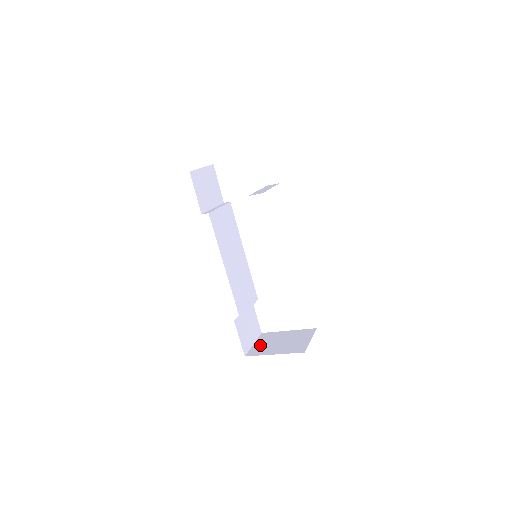
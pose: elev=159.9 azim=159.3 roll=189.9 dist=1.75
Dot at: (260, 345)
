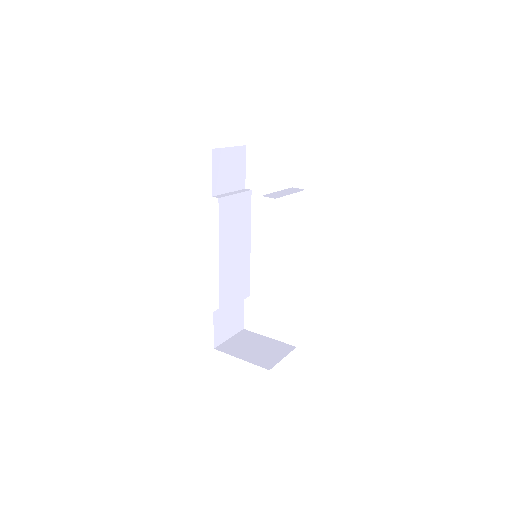
Dot at: (234, 342)
